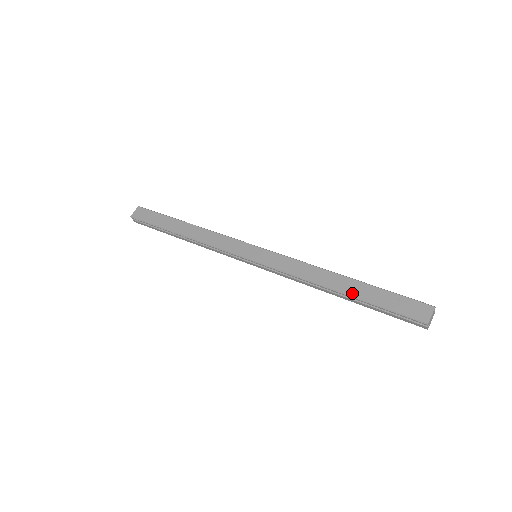
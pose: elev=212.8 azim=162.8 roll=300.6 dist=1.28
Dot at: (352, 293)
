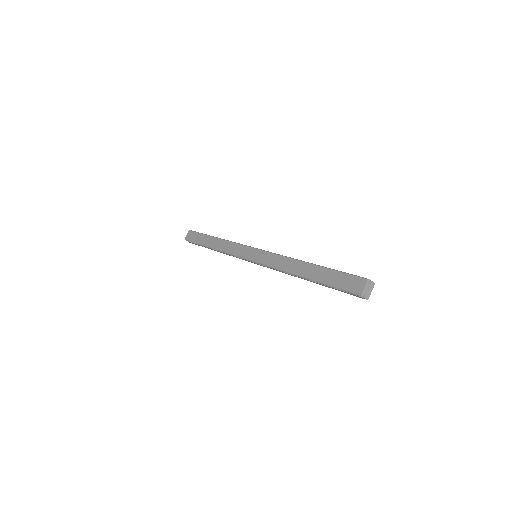
Dot at: (311, 277)
